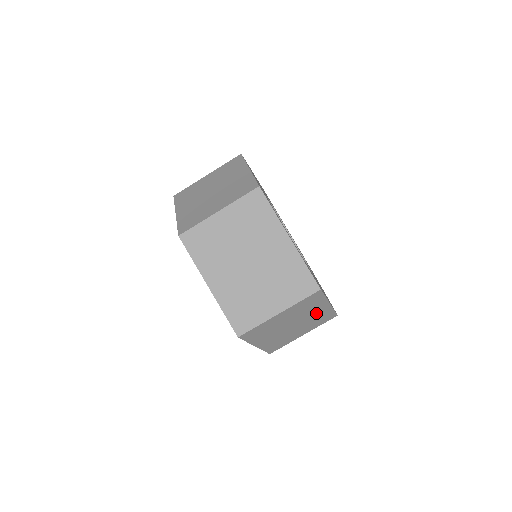
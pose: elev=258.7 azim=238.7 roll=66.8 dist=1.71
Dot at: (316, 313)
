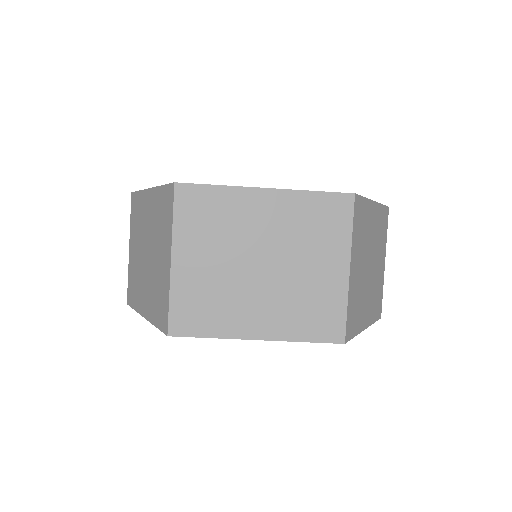
Dot at: (273, 219)
